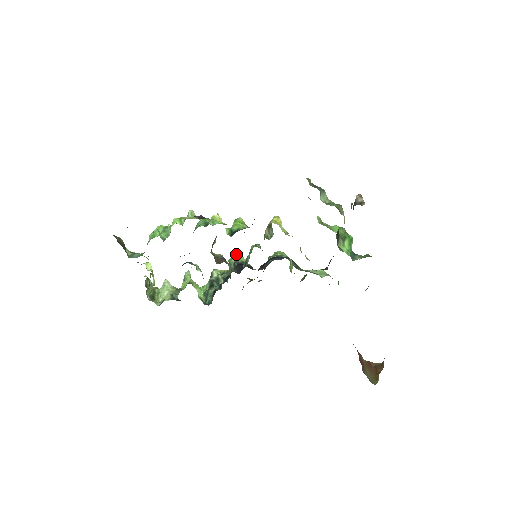
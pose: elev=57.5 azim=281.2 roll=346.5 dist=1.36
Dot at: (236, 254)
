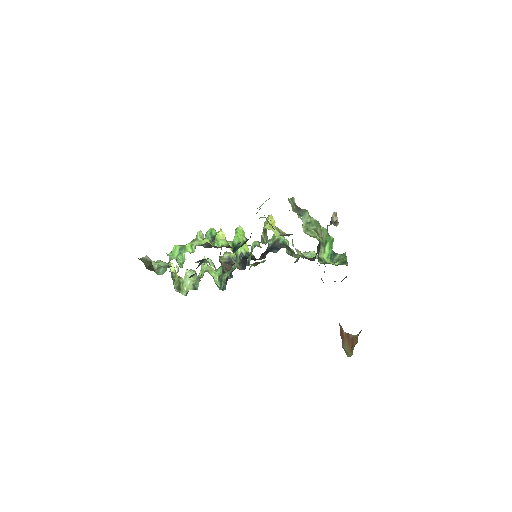
Dot at: occluded
